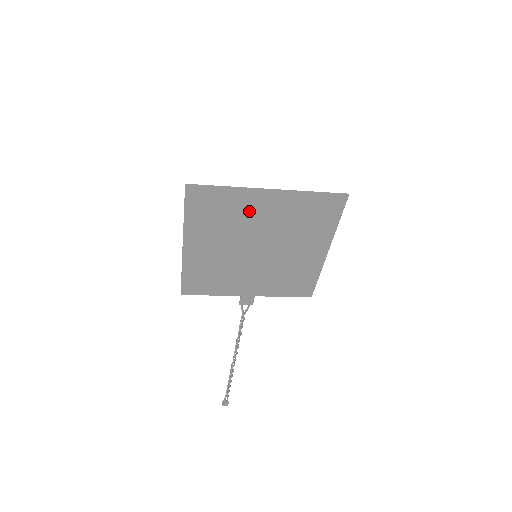
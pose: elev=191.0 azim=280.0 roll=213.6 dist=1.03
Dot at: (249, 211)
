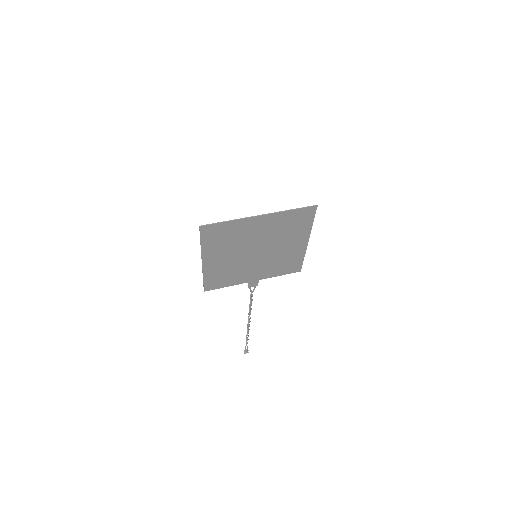
Dot at: (247, 231)
